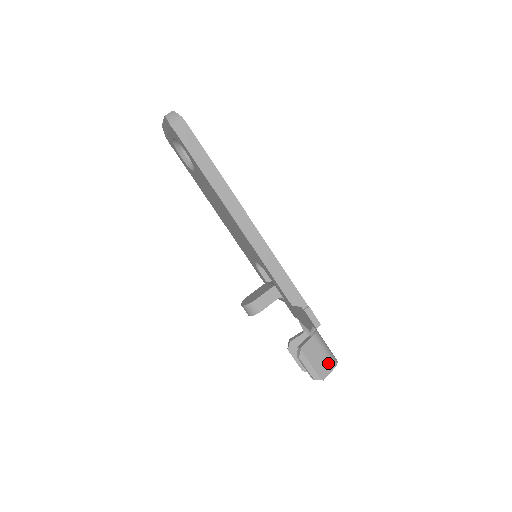
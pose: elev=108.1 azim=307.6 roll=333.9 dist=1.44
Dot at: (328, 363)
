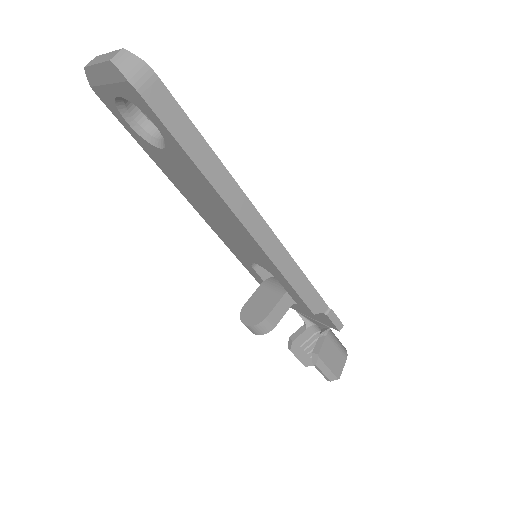
Dot at: (341, 357)
